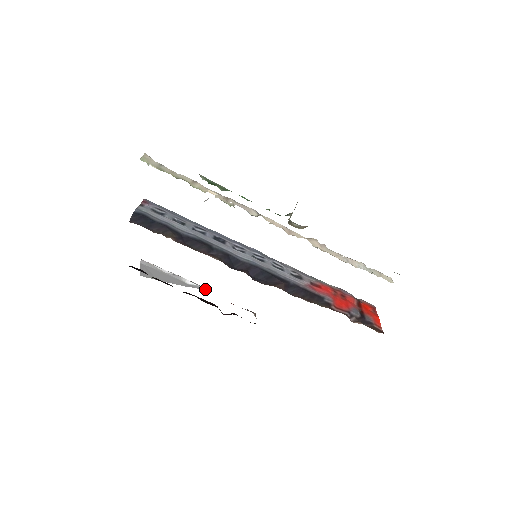
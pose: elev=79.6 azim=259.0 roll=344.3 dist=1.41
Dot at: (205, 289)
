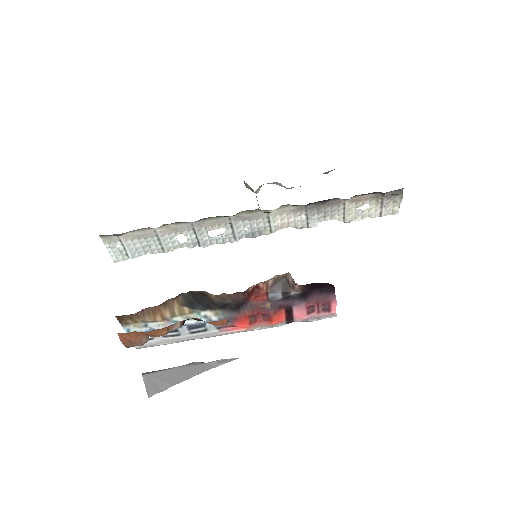
Dot at: occluded
